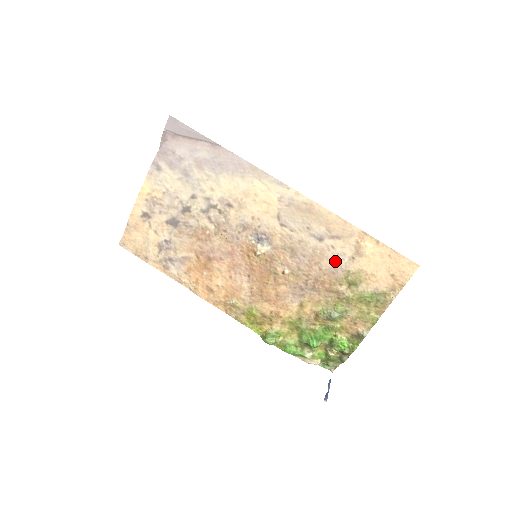
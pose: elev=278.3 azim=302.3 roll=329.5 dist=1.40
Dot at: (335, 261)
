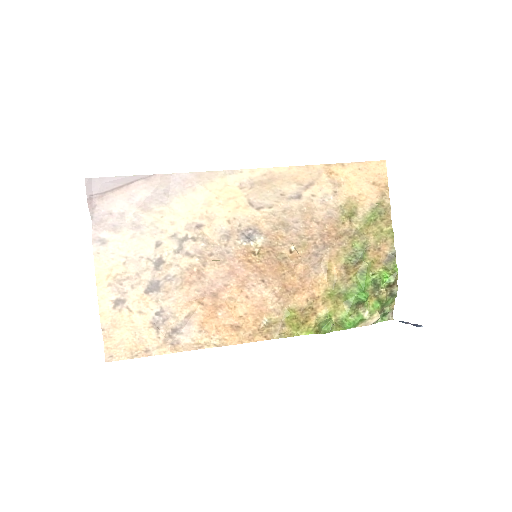
Dot at: (324, 206)
